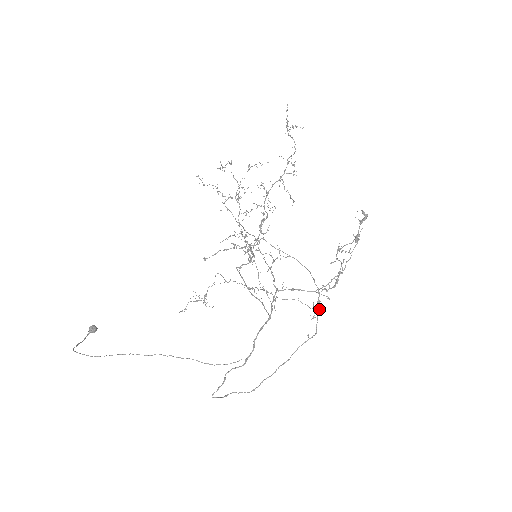
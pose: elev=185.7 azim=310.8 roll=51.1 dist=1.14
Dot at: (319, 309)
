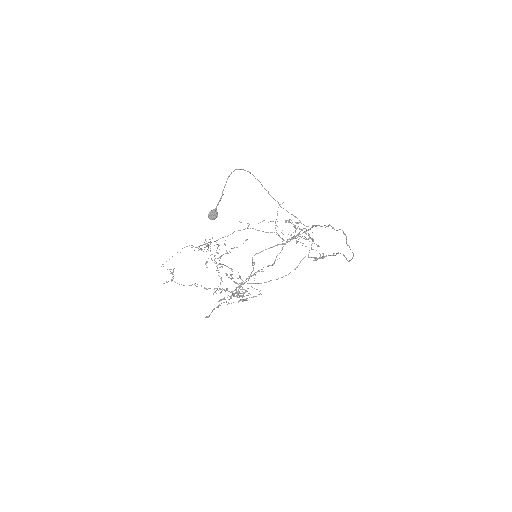
Dot at: (320, 256)
